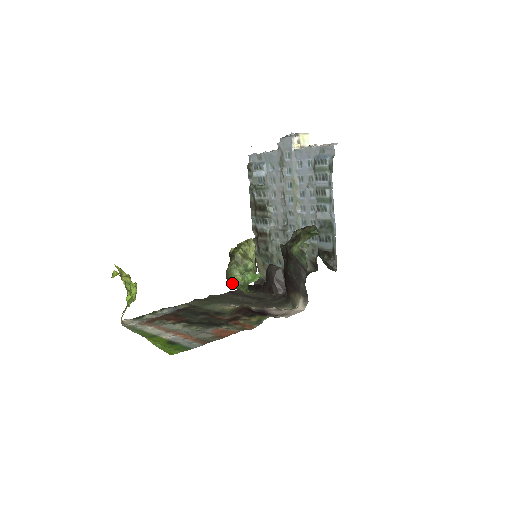
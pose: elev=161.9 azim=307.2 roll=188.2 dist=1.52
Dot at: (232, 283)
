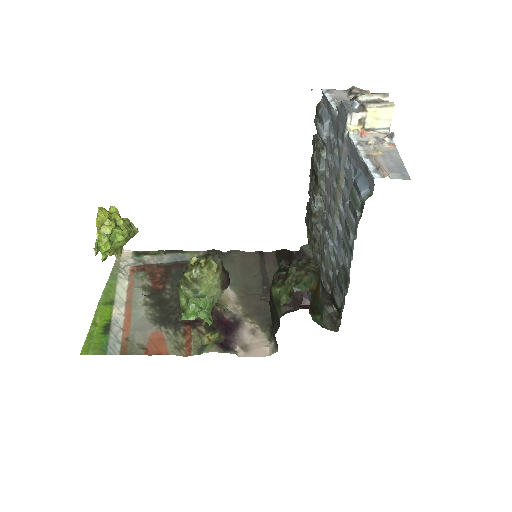
Dot at: occluded
